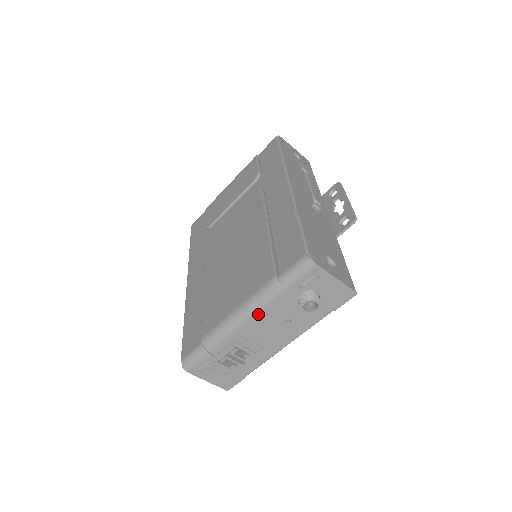
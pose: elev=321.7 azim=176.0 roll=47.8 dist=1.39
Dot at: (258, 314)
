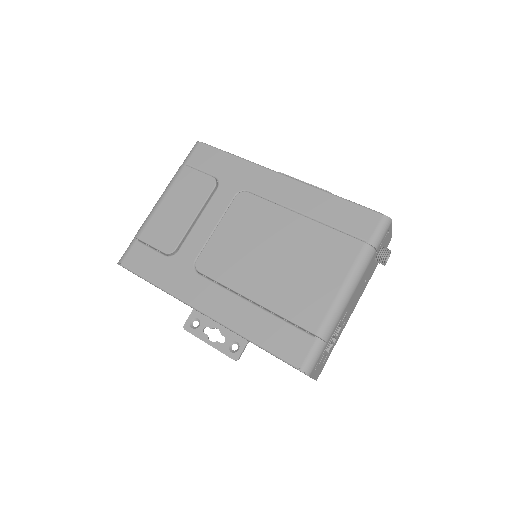
Dot at: (359, 283)
